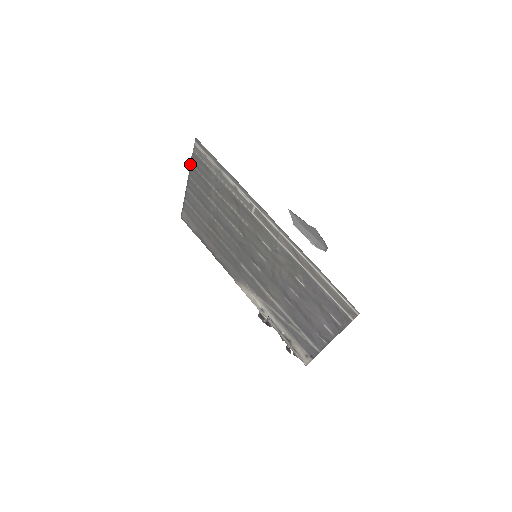
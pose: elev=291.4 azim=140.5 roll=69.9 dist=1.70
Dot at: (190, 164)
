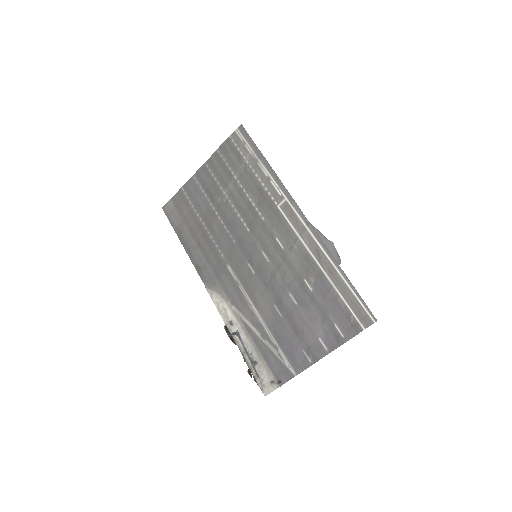
Dot at: (216, 150)
